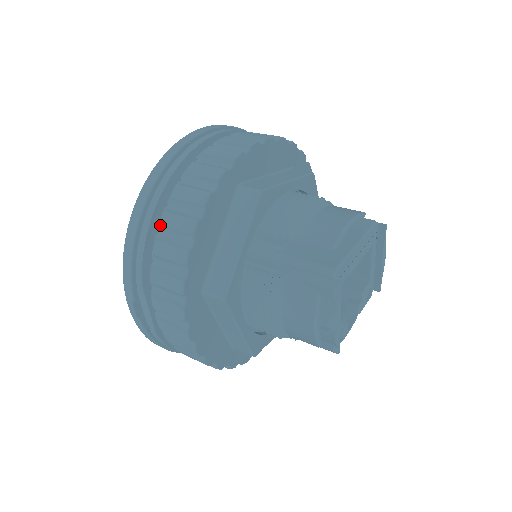
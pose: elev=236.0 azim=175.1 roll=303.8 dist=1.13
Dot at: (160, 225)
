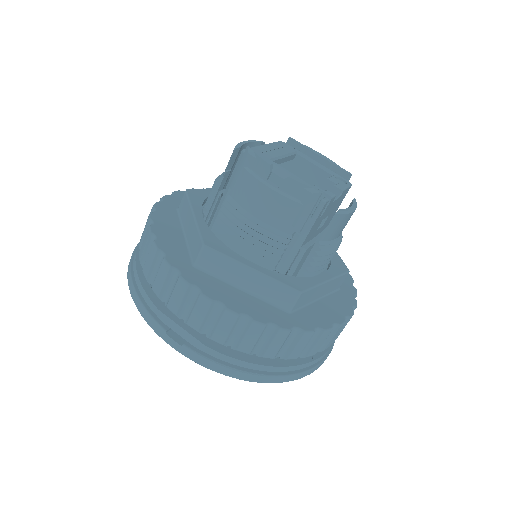
Dot at: (140, 261)
